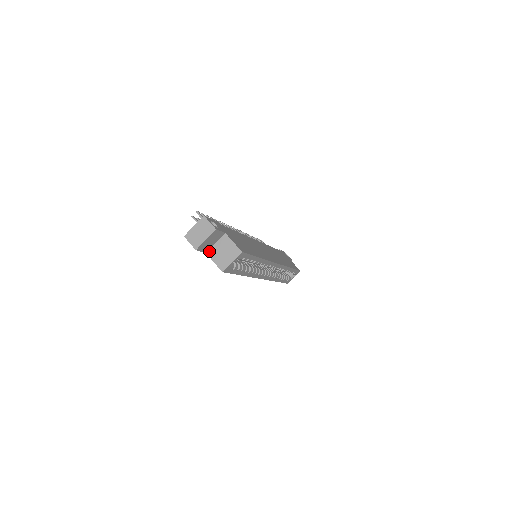
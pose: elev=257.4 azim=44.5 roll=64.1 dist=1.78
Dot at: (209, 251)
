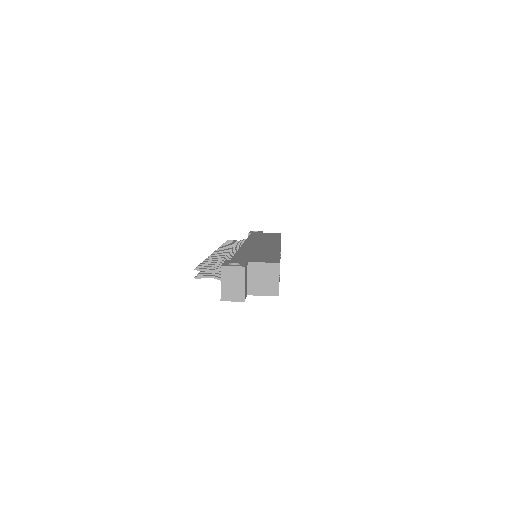
Dot at: (248, 291)
